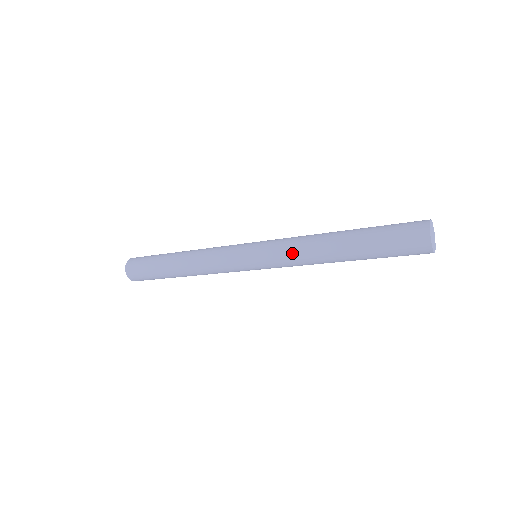
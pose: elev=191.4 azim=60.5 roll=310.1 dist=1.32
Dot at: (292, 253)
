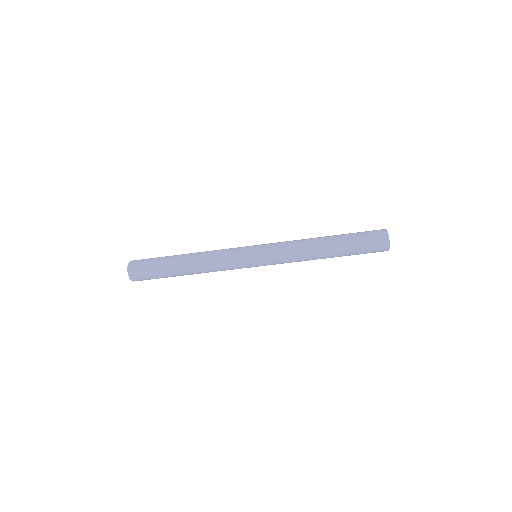
Dot at: (290, 245)
